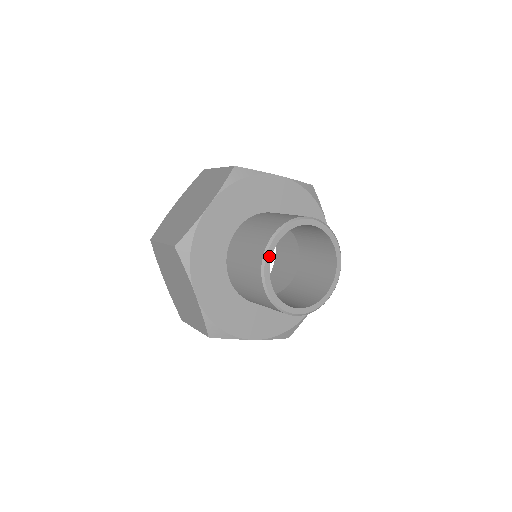
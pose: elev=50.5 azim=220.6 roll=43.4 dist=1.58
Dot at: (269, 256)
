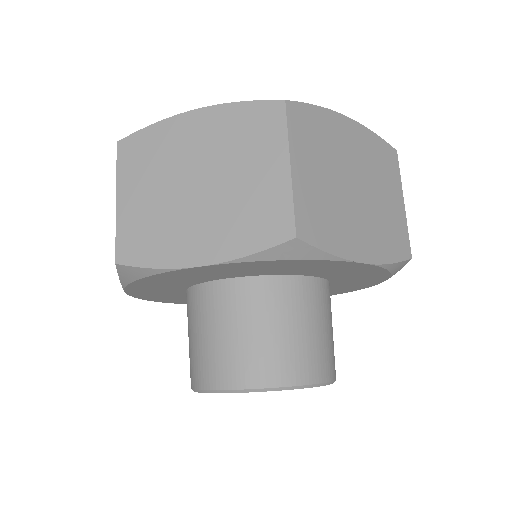
Dot at: occluded
